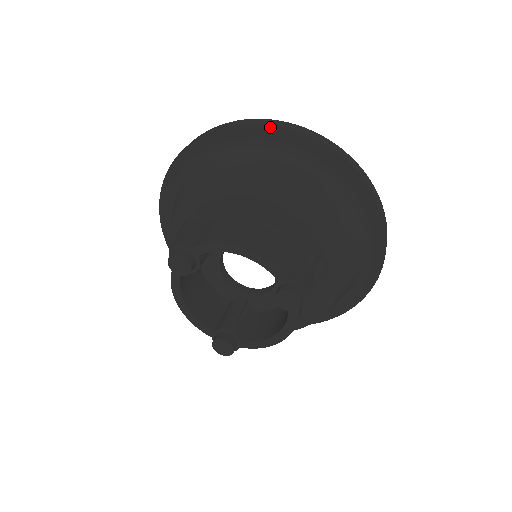
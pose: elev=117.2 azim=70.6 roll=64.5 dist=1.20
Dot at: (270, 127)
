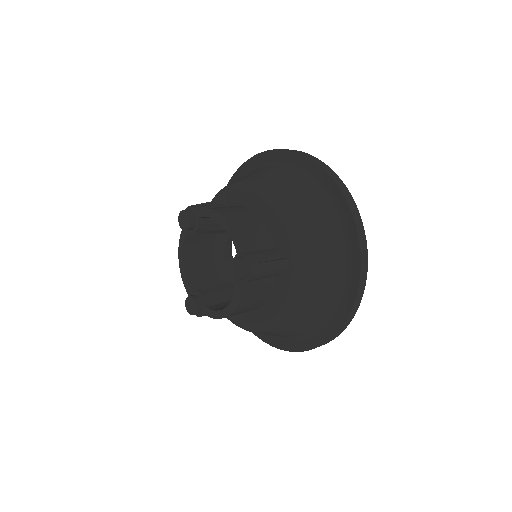
Dot at: (300, 155)
